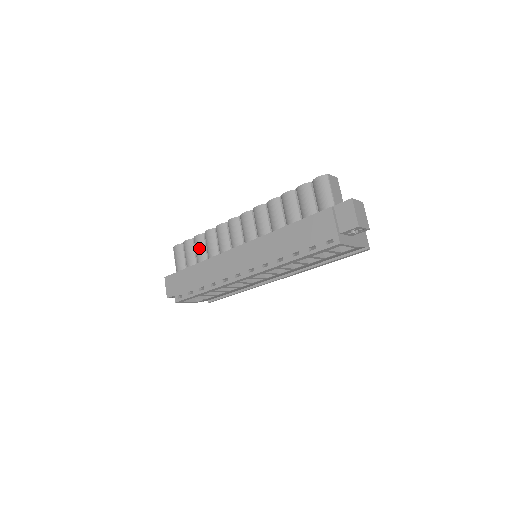
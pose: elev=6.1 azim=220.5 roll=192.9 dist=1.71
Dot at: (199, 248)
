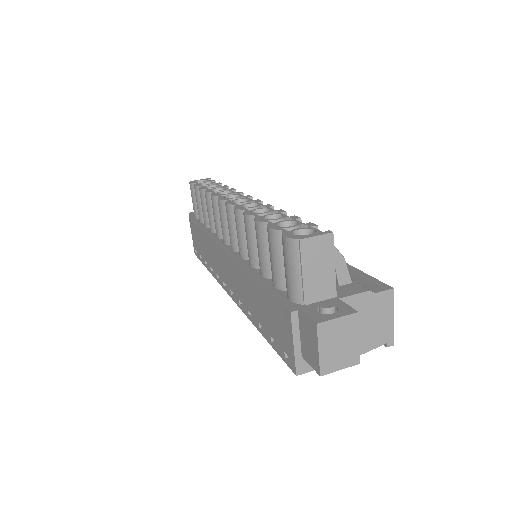
Dot at: (202, 208)
